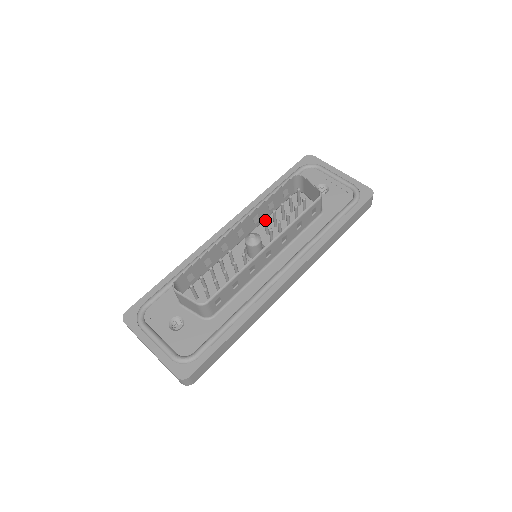
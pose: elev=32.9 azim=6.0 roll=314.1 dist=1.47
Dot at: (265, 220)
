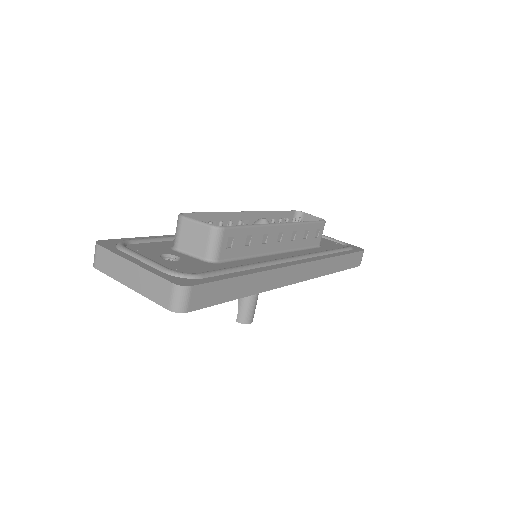
Dot at: (273, 220)
